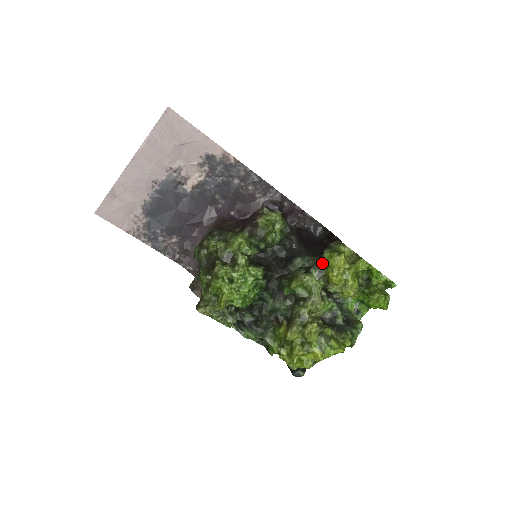
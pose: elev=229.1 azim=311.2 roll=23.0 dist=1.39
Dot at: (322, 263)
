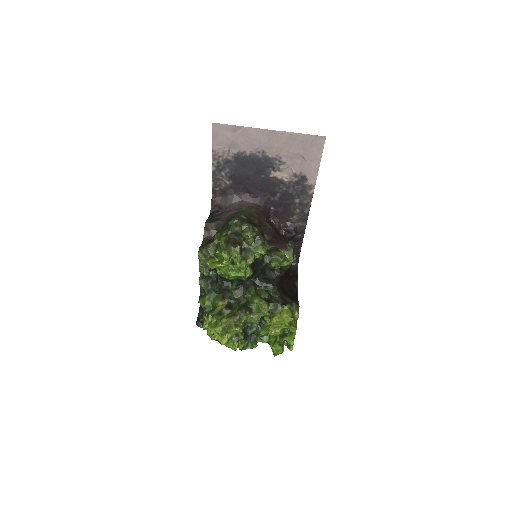
Dot at: (279, 307)
